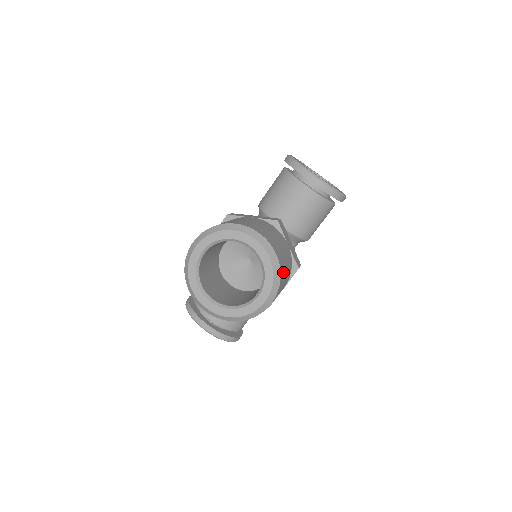
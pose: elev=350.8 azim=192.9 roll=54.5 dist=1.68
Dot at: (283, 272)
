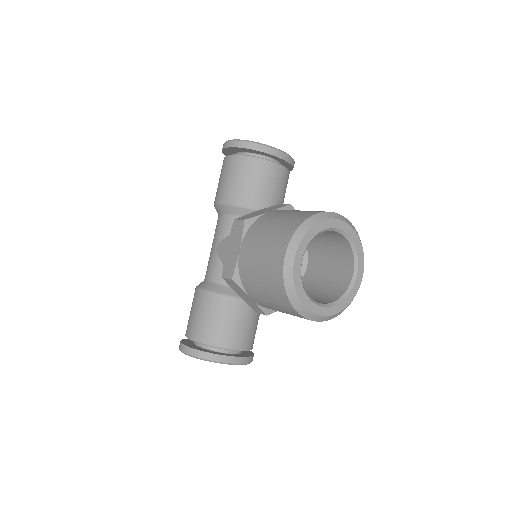
Dot at: occluded
